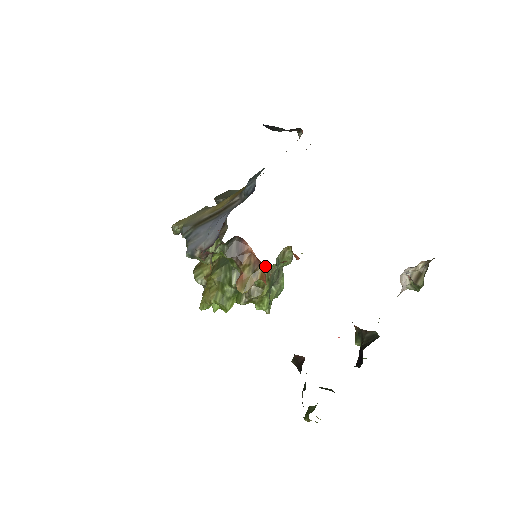
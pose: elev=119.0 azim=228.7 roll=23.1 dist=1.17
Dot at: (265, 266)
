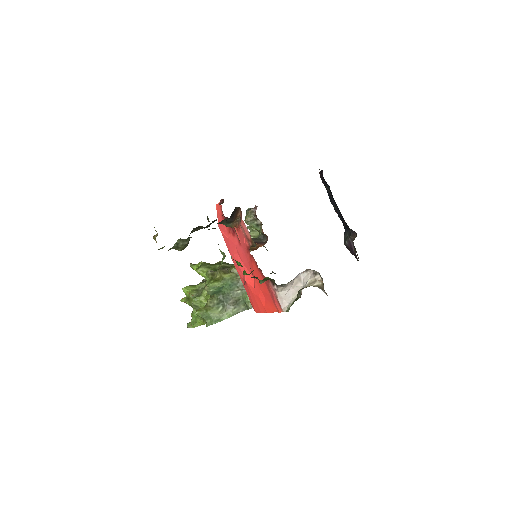
Dot at: occluded
